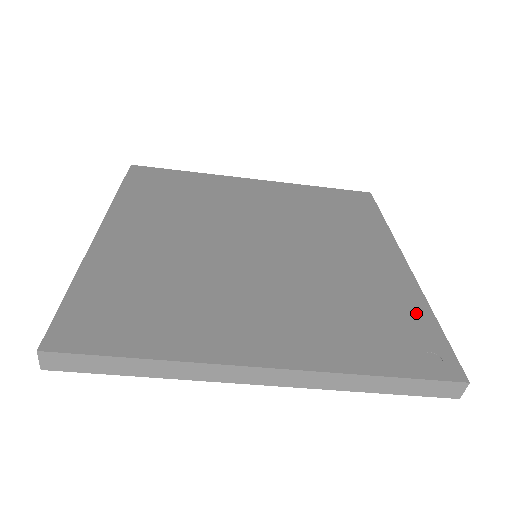
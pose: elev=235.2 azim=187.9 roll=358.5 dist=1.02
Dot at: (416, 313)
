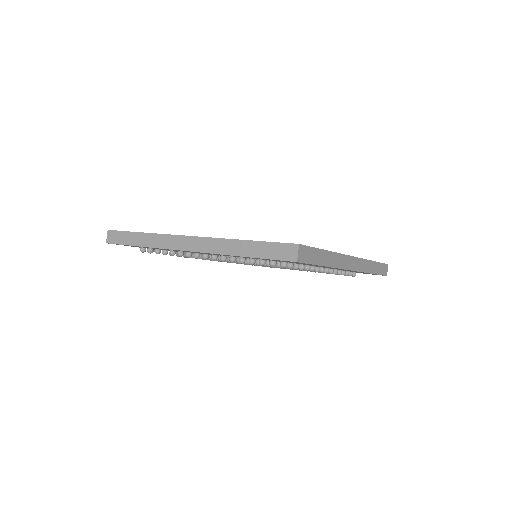
Dot at: occluded
